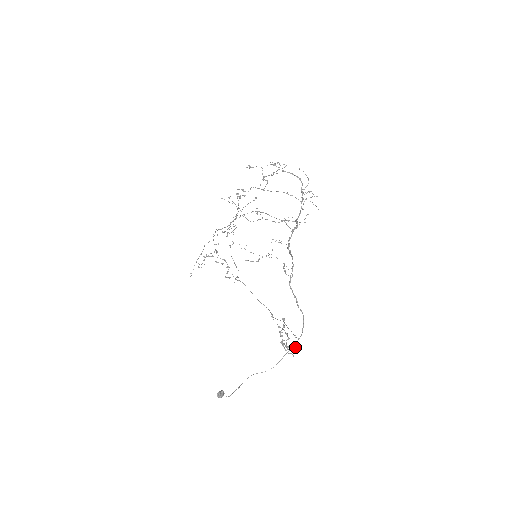
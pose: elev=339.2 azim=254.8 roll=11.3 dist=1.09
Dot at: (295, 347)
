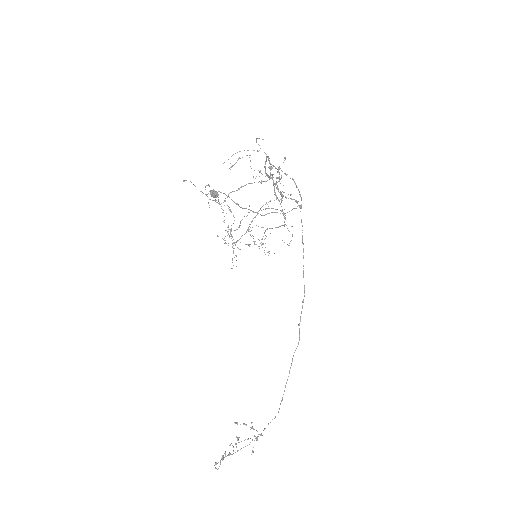
Dot at: (299, 207)
